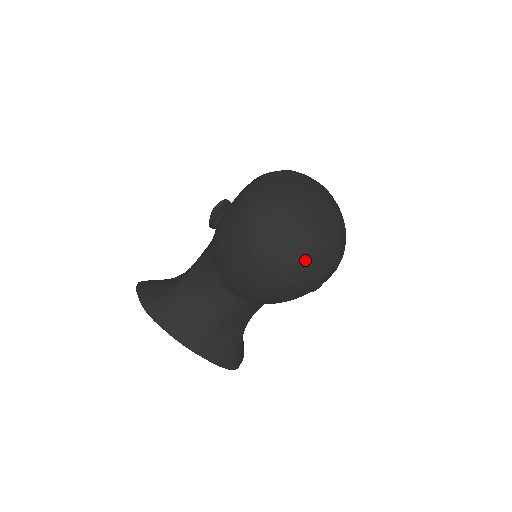
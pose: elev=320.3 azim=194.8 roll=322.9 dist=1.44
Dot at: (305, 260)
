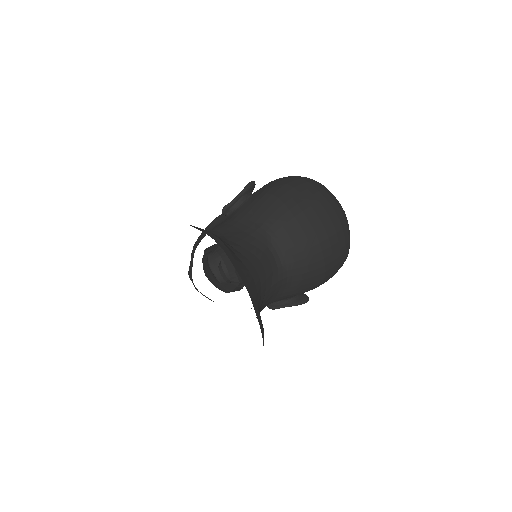
Dot at: occluded
